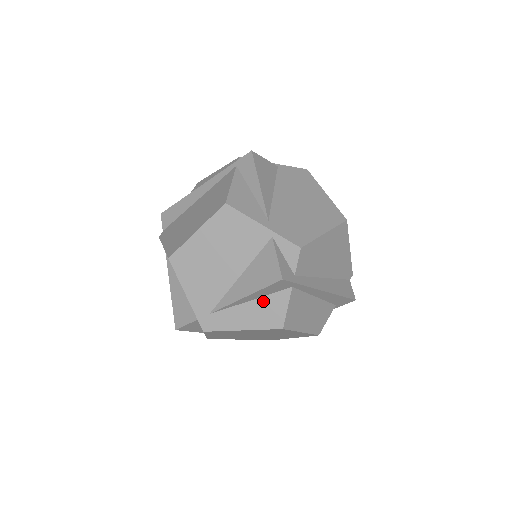
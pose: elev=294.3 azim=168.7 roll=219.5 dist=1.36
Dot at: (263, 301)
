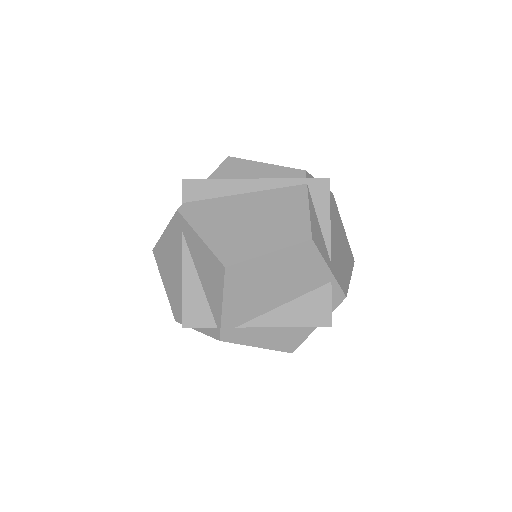
Dot at: (290, 329)
